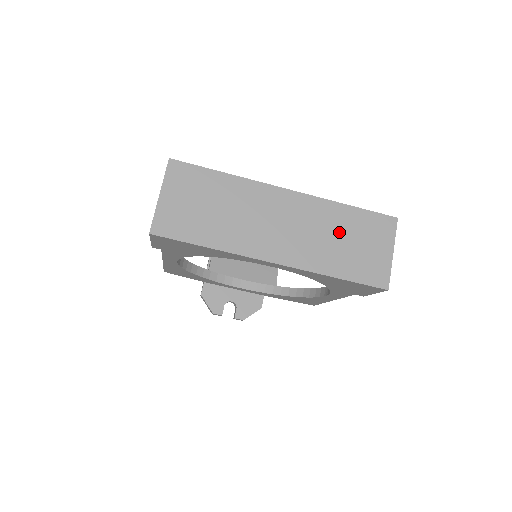
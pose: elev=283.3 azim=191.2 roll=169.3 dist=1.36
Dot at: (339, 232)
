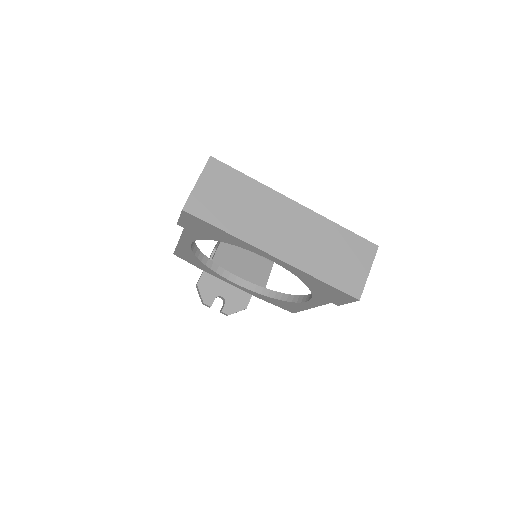
Dot at: (330, 245)
